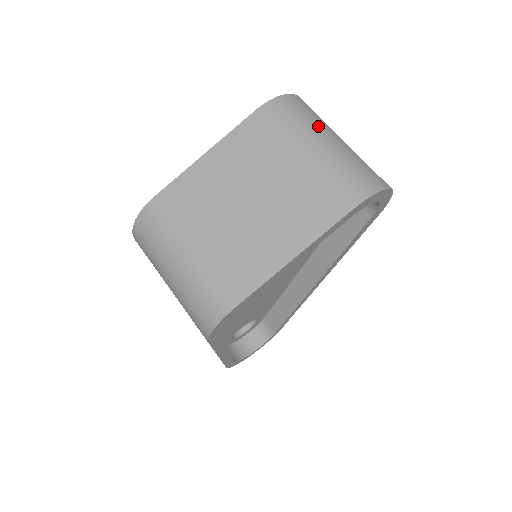
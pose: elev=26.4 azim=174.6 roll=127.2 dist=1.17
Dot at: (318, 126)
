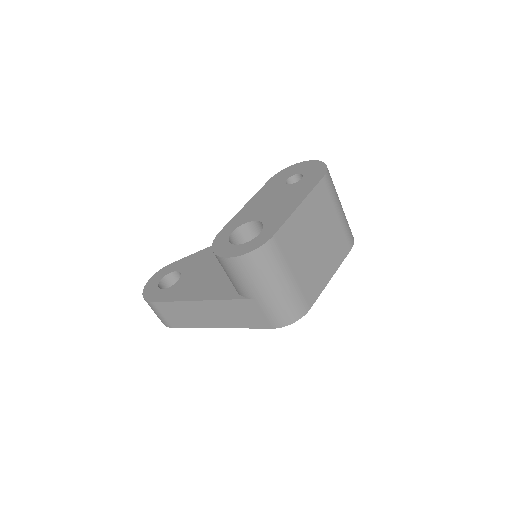
Dot at: occluded
